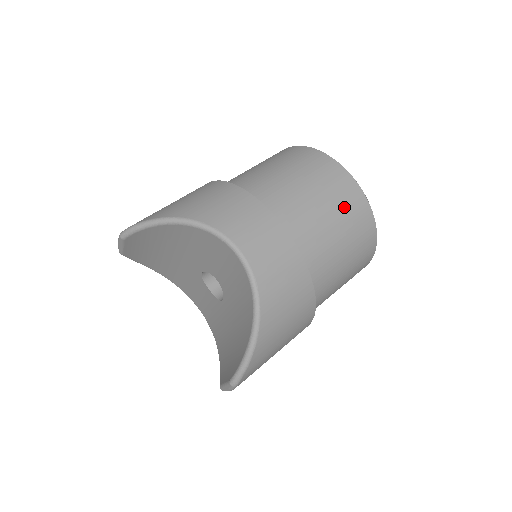
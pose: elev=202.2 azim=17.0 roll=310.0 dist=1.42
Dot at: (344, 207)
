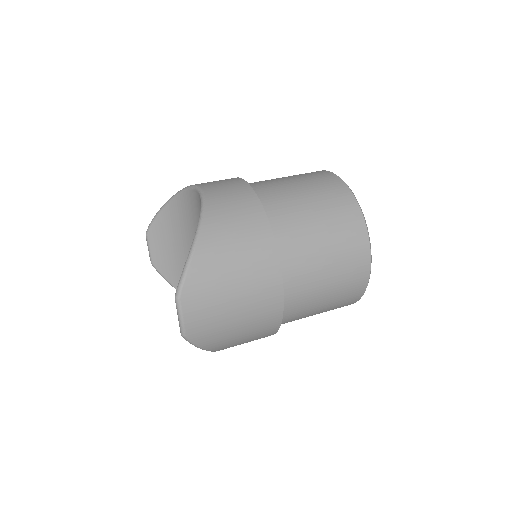
Dot at: (316, 183)
